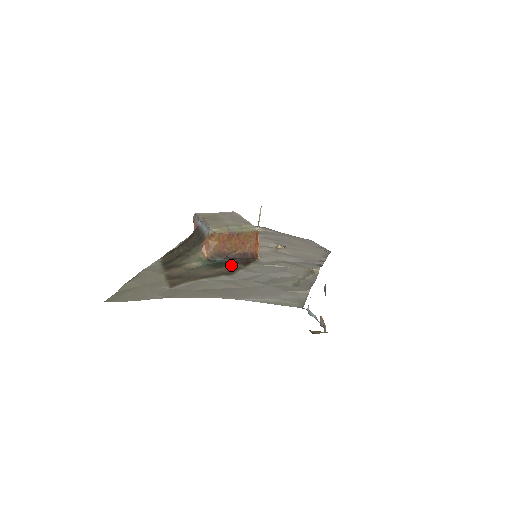
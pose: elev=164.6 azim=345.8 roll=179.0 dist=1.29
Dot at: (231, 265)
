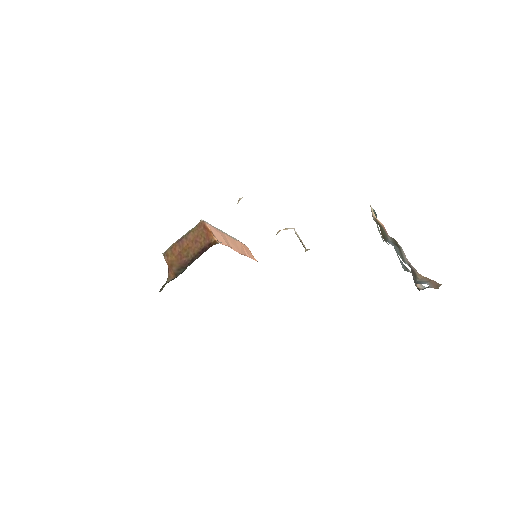
Dot at: occluded
